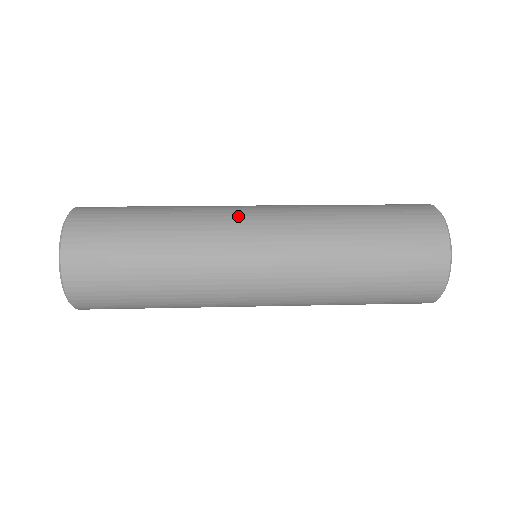
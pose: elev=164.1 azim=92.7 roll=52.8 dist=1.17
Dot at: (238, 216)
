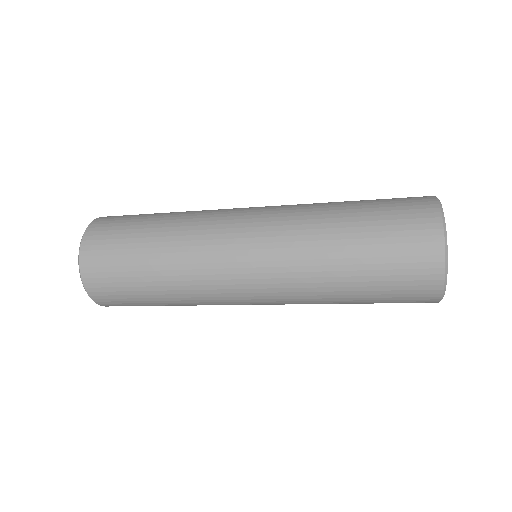
Dot at: (225, 239)
